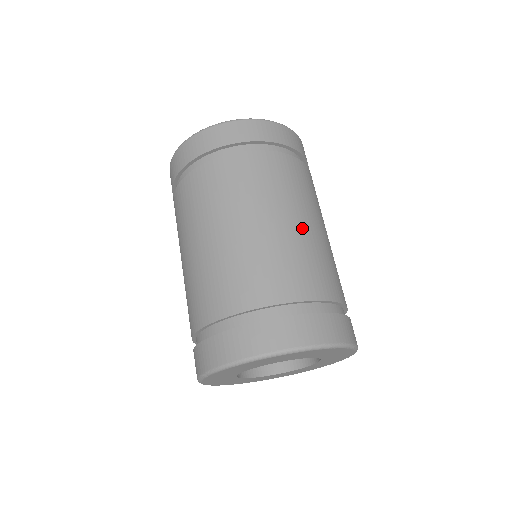
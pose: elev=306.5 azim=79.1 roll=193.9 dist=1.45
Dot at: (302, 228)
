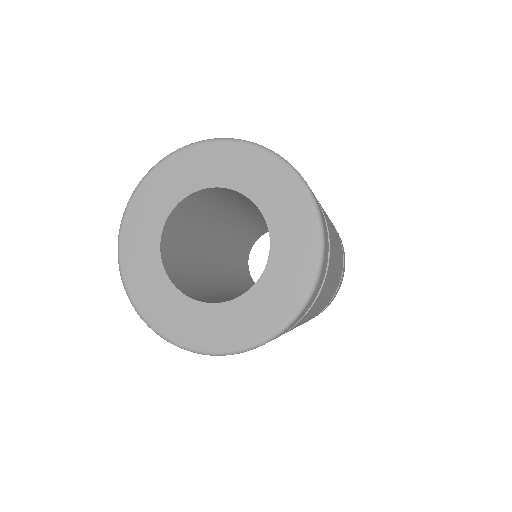
Dot at: occluded
